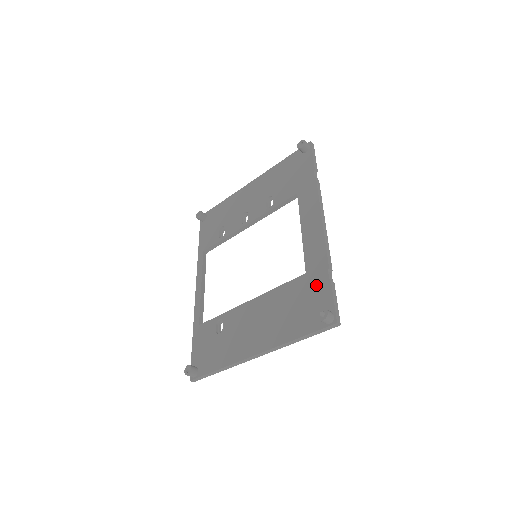
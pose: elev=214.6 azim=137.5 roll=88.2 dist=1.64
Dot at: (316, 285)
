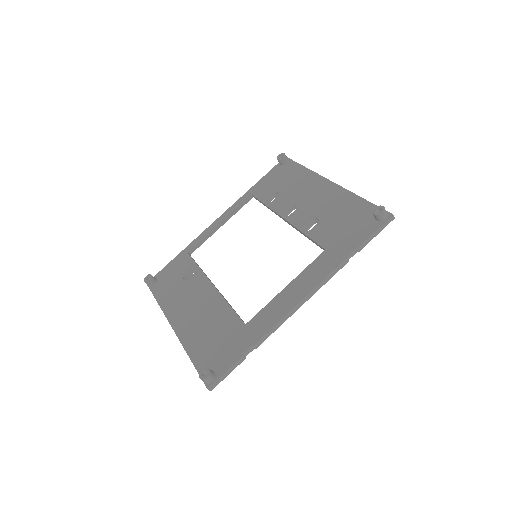
Dot at: (236, 344)
